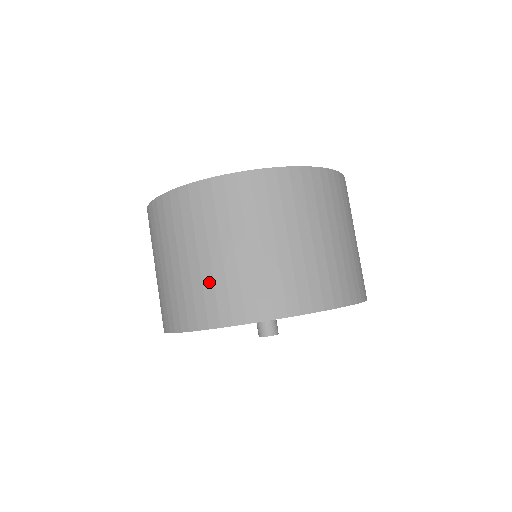
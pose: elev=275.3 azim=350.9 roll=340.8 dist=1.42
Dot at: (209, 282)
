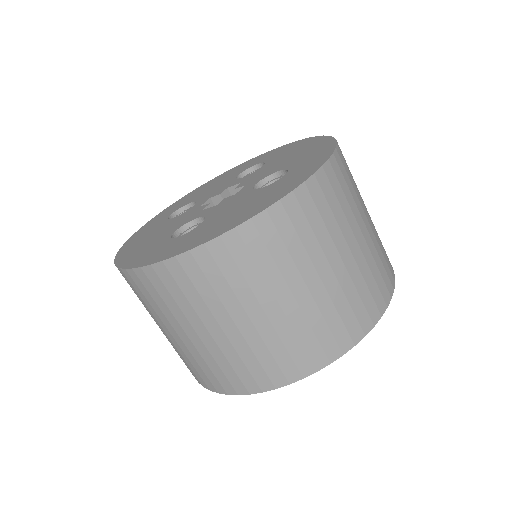
Dot at: (199, 359)
